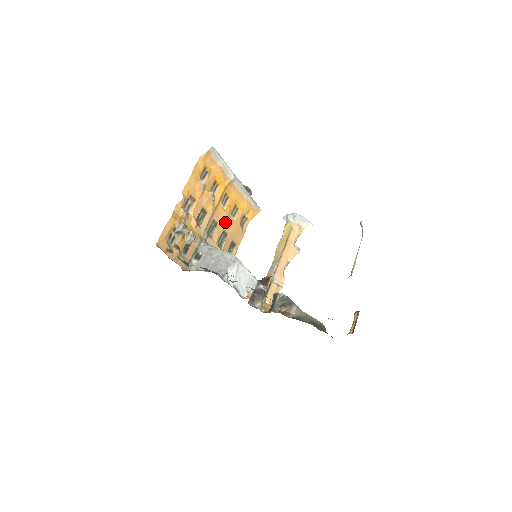
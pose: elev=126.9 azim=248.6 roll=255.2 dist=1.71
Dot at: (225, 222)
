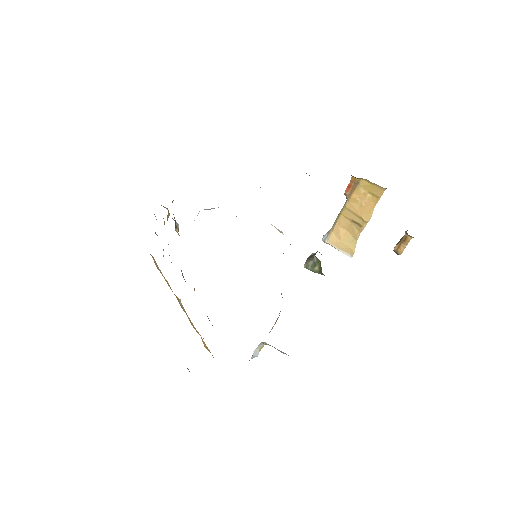
Dot at: occluded
